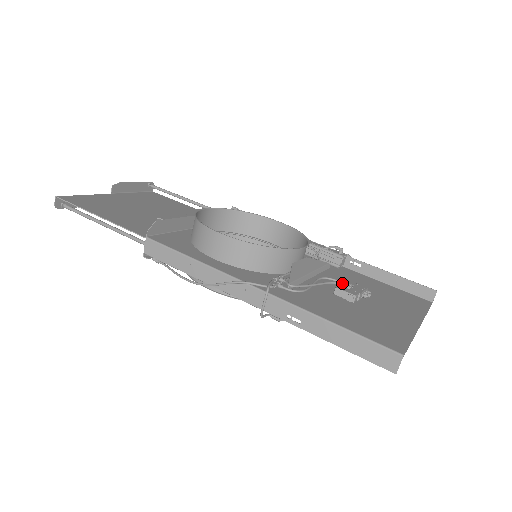
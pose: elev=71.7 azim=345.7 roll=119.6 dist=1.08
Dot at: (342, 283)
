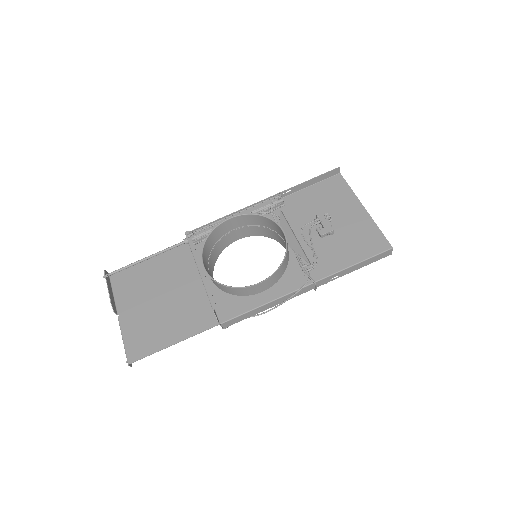
Dot at: (311, 223)
